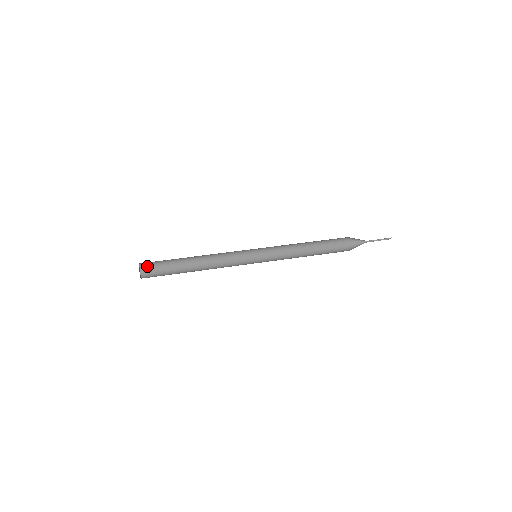
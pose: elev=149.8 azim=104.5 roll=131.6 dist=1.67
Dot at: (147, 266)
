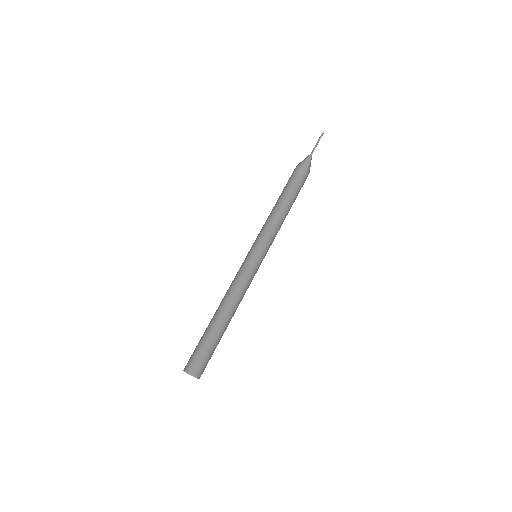
Dot at: (188, 363)
